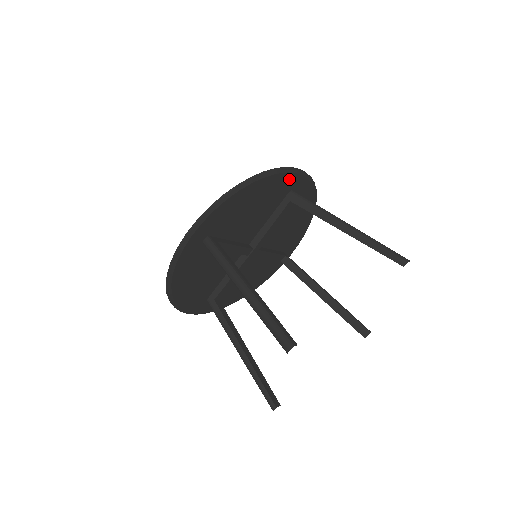
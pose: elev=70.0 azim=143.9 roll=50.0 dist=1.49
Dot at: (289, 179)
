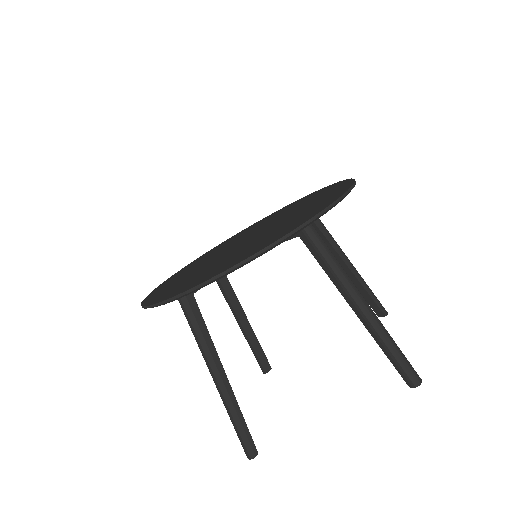
Dot at: occluded
